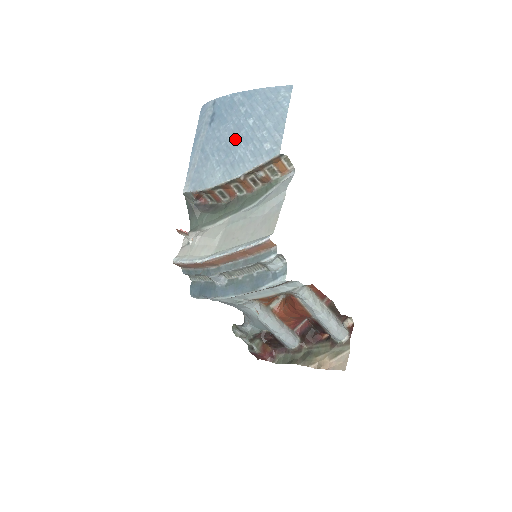
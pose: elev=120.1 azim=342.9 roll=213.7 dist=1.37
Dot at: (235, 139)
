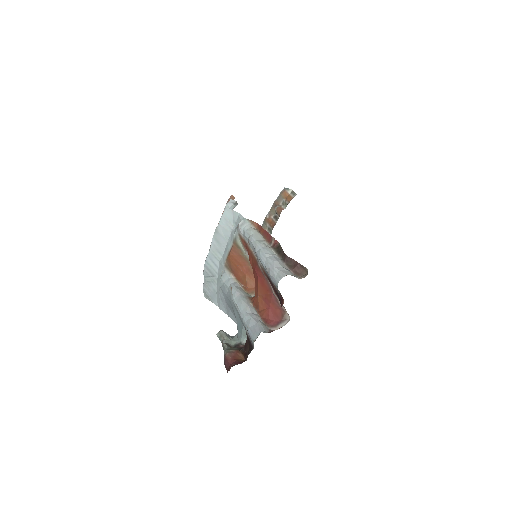
Dot at: occluded
